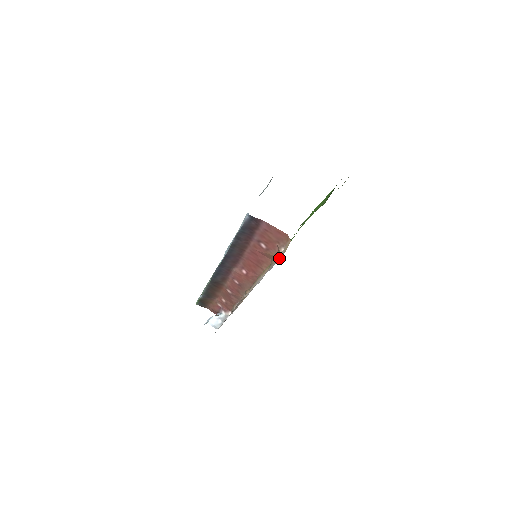
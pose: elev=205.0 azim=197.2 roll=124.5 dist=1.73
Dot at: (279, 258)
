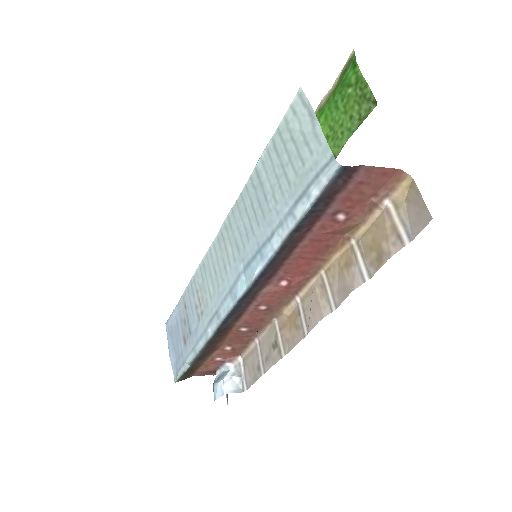
Dot at: (402, 215)
